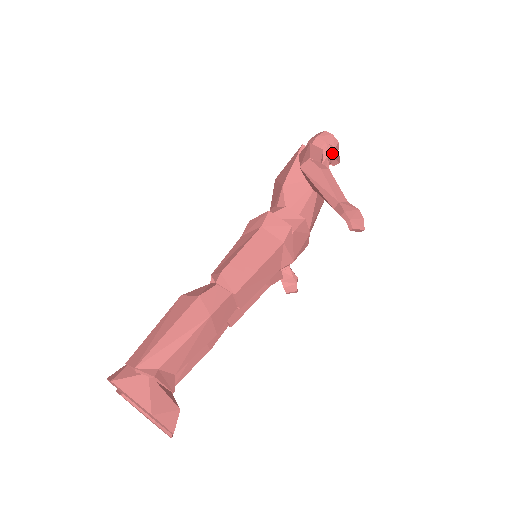
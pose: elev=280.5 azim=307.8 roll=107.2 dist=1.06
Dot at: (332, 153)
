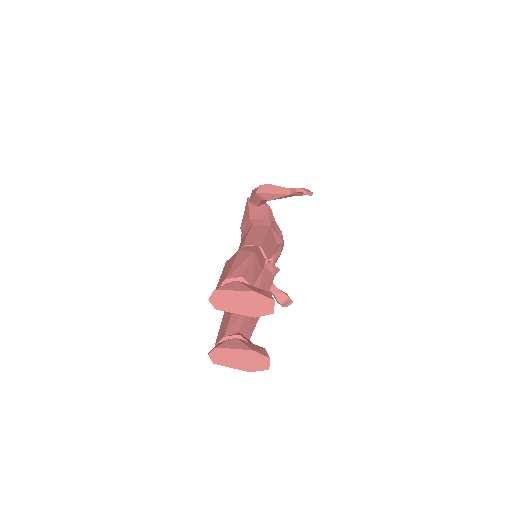
Dot at: occluded
